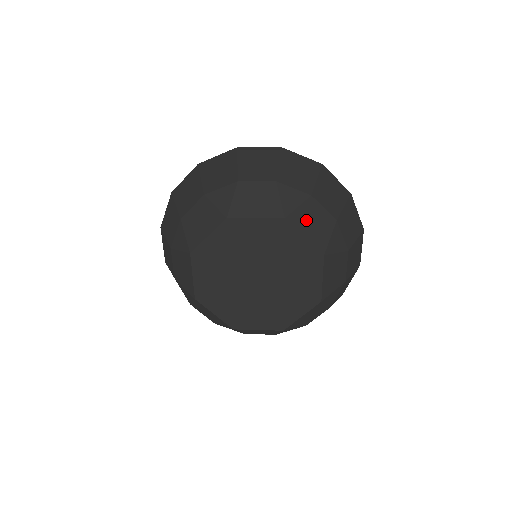
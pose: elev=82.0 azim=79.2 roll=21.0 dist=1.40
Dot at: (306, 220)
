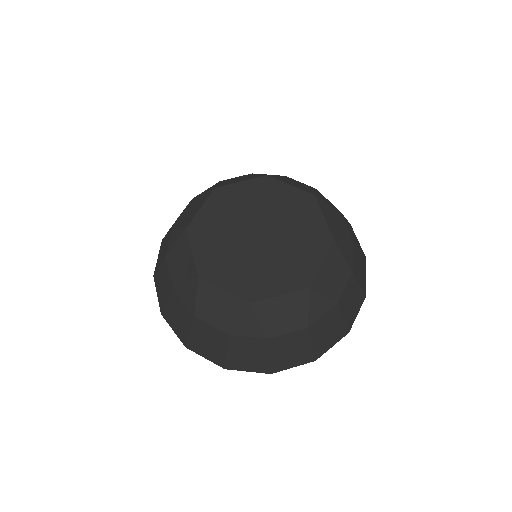
Dot at: (287, 181)
